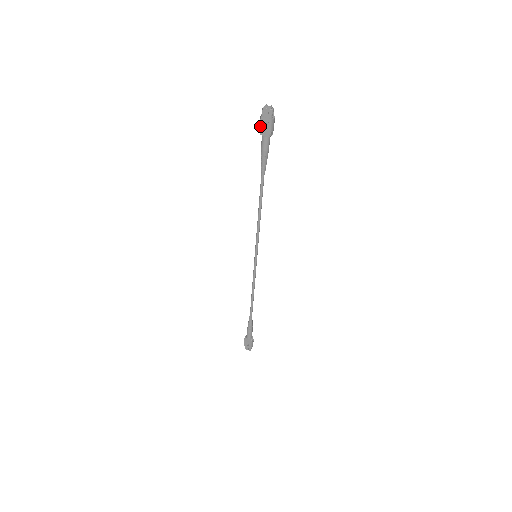
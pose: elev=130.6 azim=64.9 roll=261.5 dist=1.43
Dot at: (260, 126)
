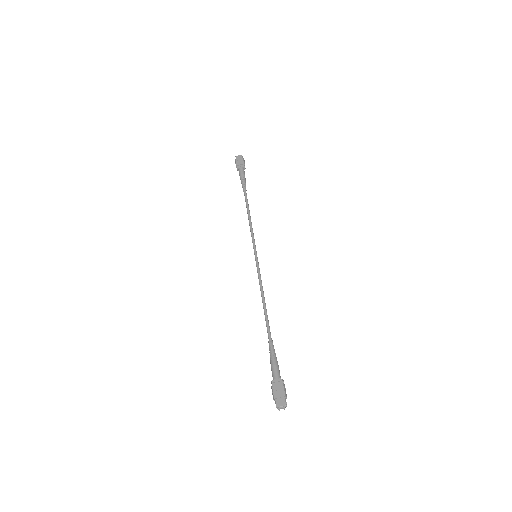
Dot at: occluded
